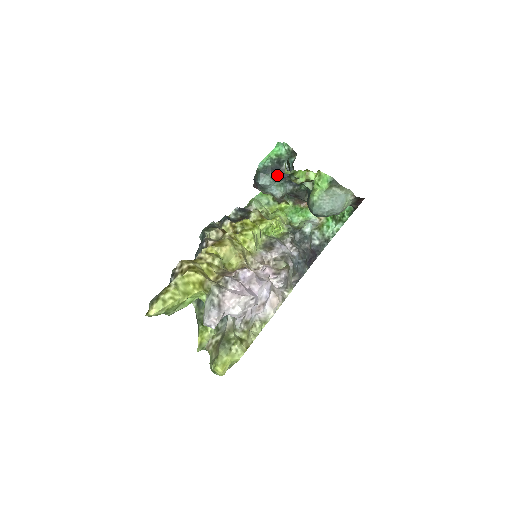
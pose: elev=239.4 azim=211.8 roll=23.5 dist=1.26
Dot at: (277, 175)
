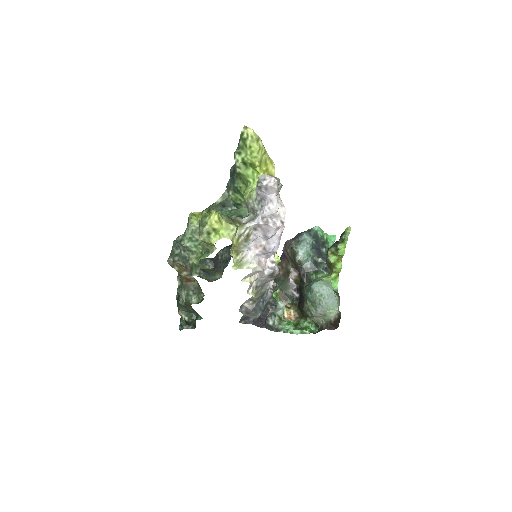
Dot at: (315, 247)
